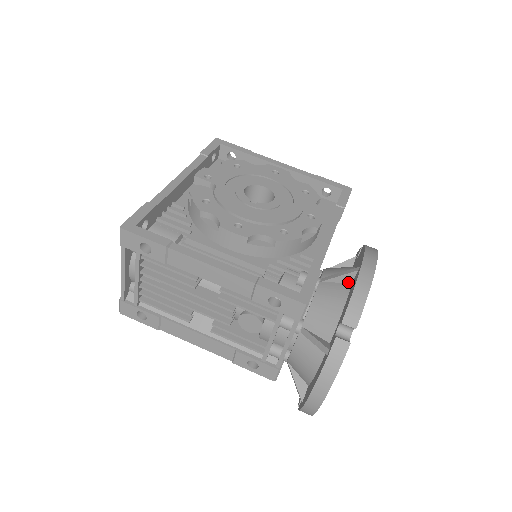
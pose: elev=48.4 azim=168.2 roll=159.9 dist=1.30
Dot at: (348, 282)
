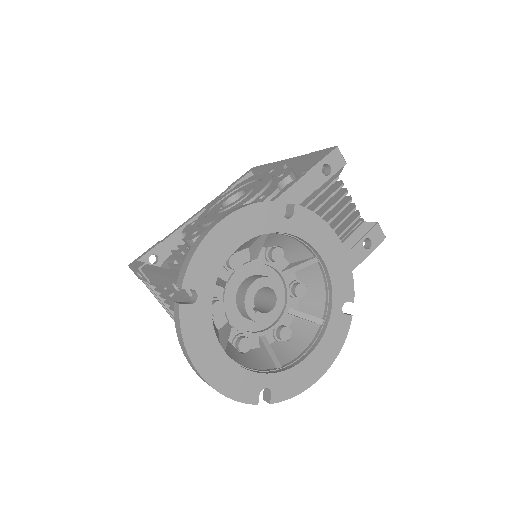
Dot at: occluded
